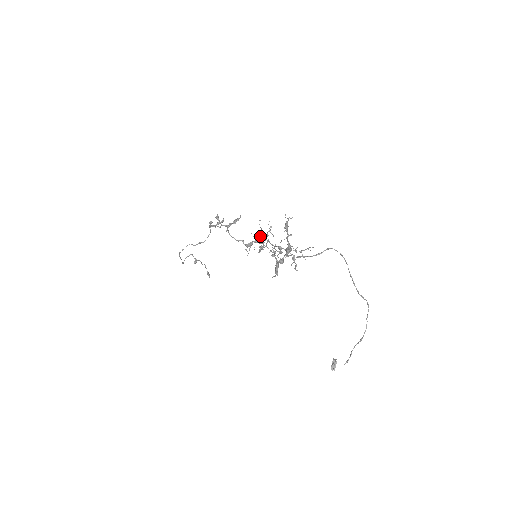
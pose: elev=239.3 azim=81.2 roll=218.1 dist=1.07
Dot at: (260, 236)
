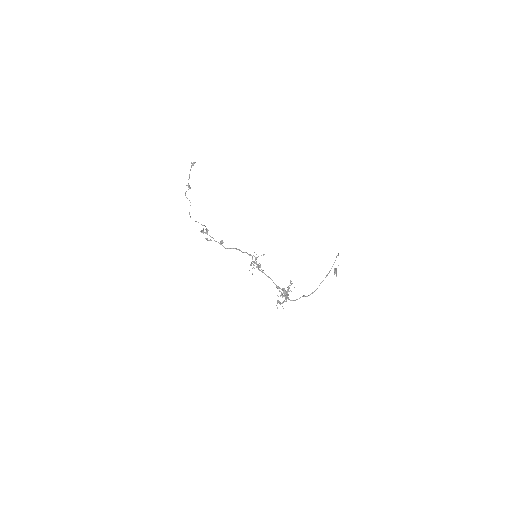
Dot at: occluded
